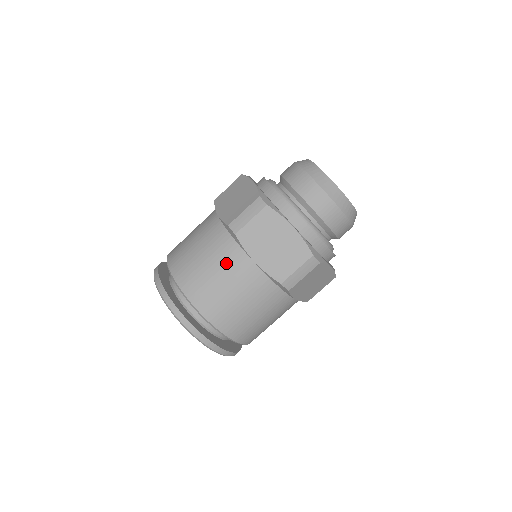
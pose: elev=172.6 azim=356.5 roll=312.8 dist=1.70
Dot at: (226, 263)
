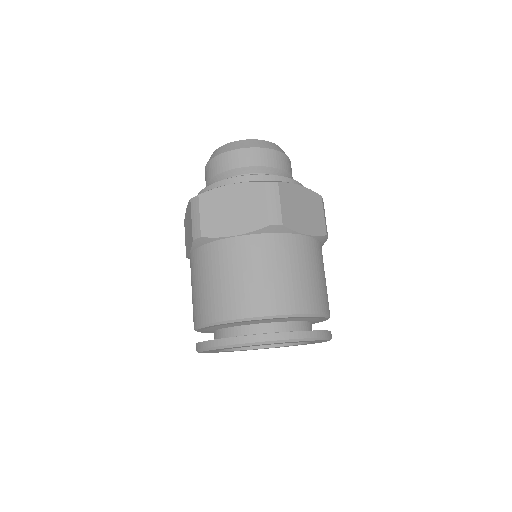
Dot at: (219, 263)
